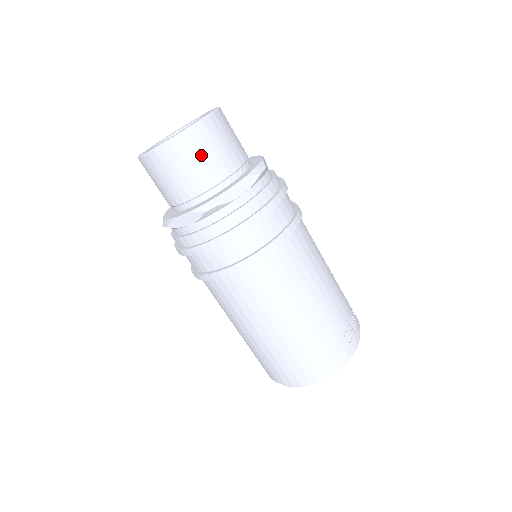
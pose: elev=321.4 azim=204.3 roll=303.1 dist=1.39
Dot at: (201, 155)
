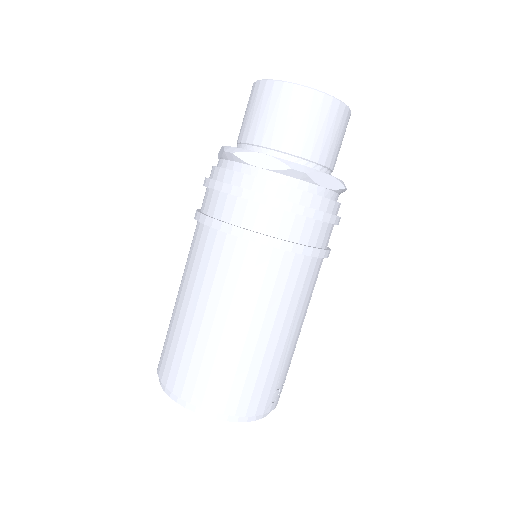
Dot at: (324, 126)
